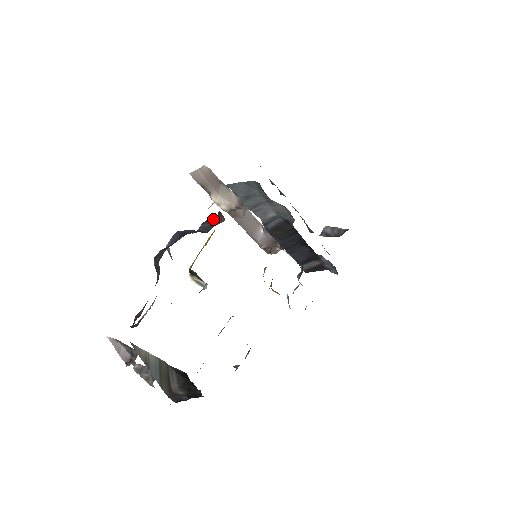
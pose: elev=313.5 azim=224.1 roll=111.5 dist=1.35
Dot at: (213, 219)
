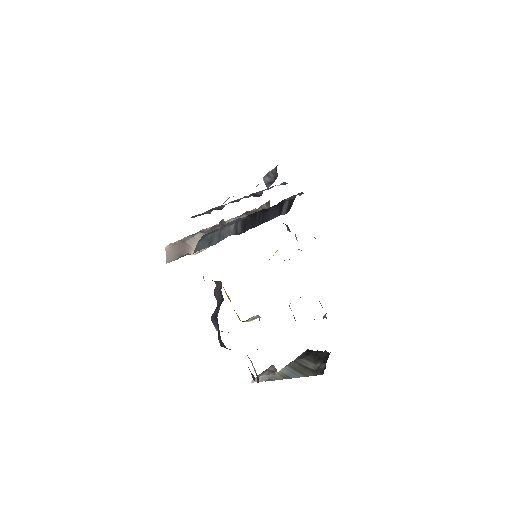
Dot at: (215, 287)
